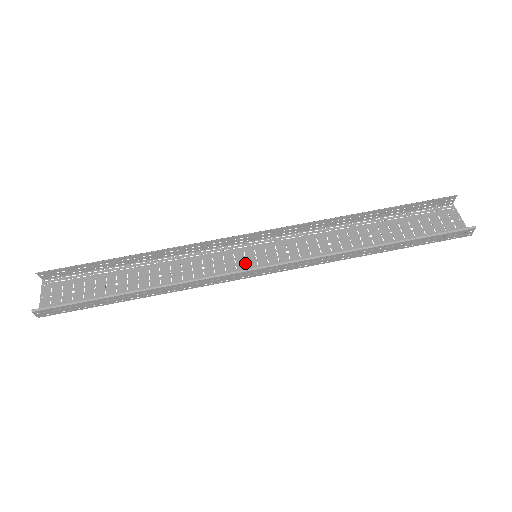
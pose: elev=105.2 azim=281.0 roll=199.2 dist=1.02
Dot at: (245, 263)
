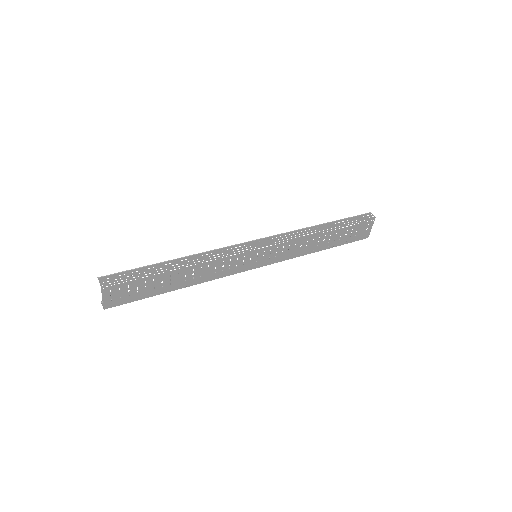
Dot at: (250, 257)
